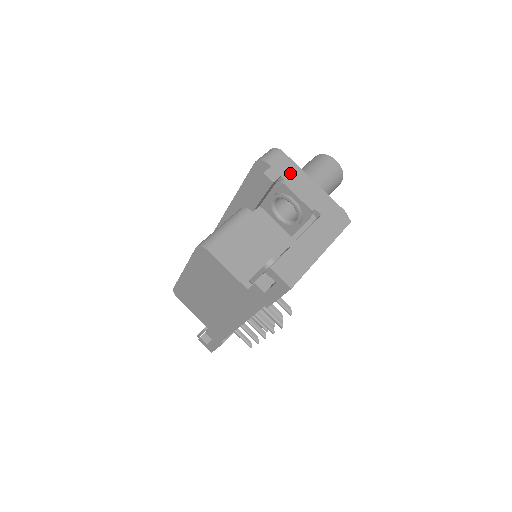
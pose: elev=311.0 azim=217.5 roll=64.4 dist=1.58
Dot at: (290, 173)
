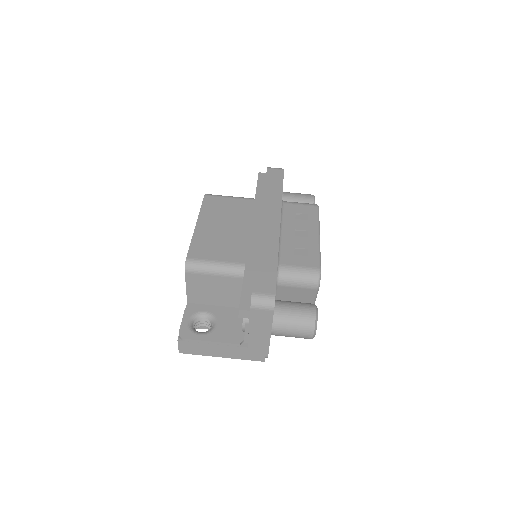
Dot at: (259, 322)
